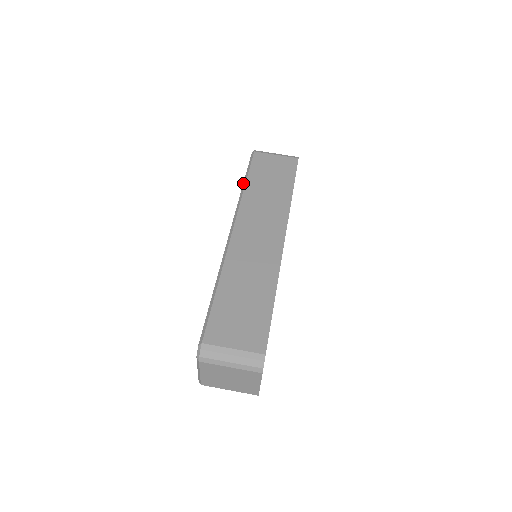
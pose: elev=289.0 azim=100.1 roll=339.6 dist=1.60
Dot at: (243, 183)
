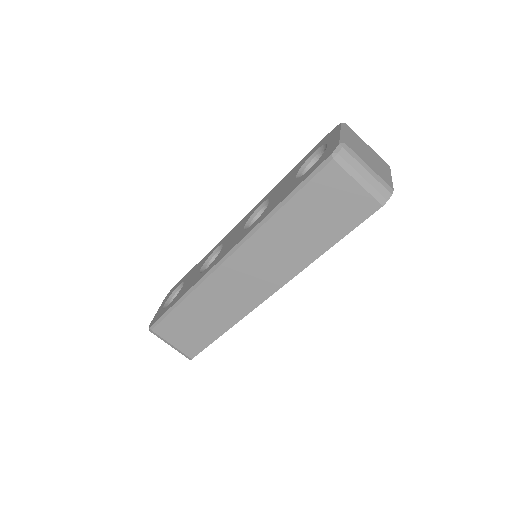
Dot at: (279, 203)
